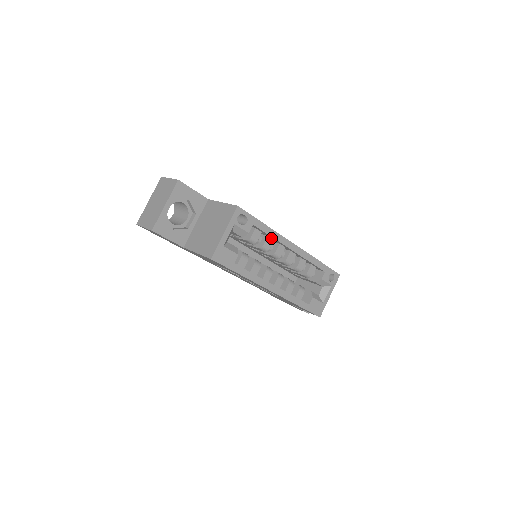
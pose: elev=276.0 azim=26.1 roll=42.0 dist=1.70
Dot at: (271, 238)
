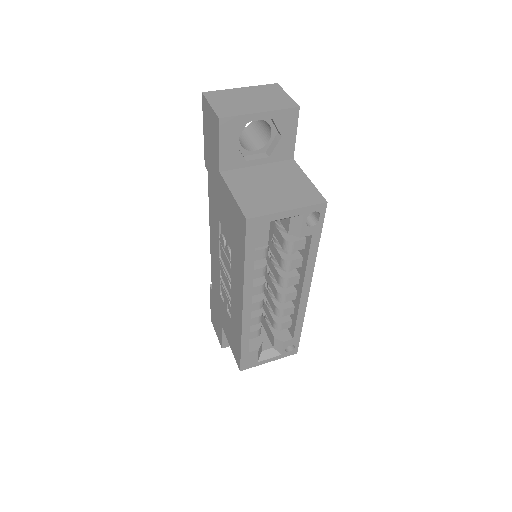
Dot at: (302, 262)
